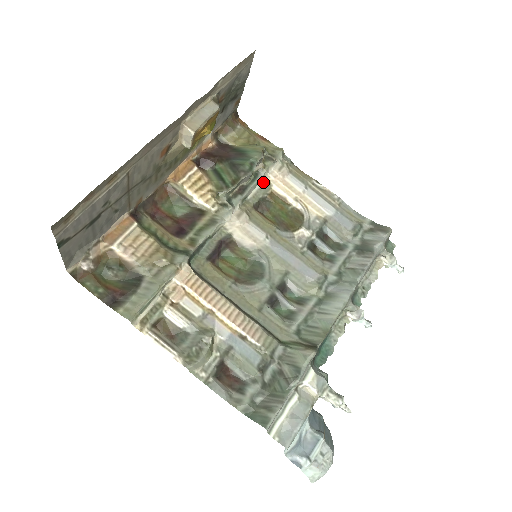
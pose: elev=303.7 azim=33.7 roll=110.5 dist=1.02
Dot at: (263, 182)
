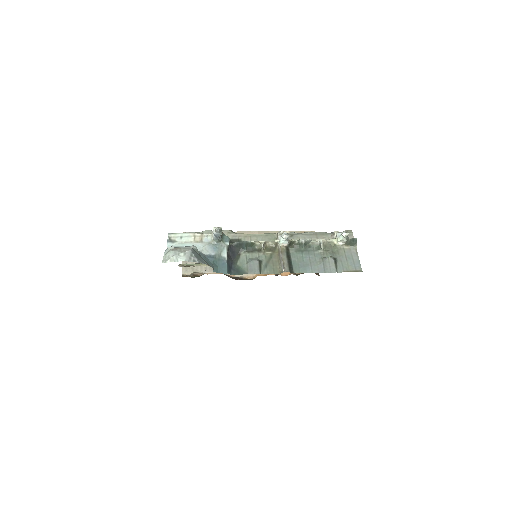
Dot at: occluded
